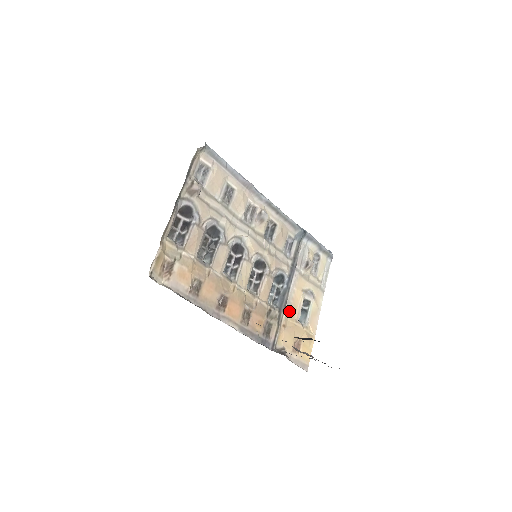
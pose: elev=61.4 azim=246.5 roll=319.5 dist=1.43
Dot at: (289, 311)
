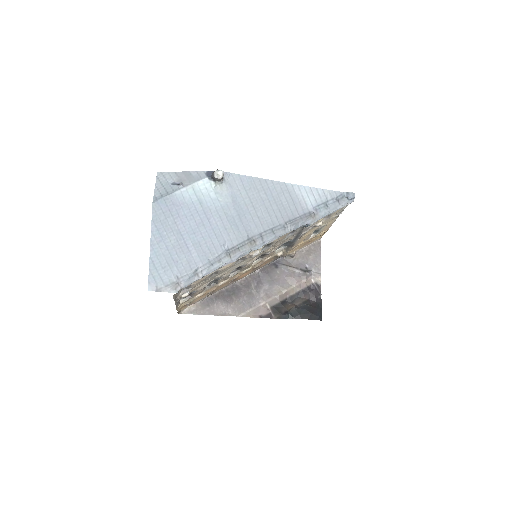
Dot at: (297, 244)
